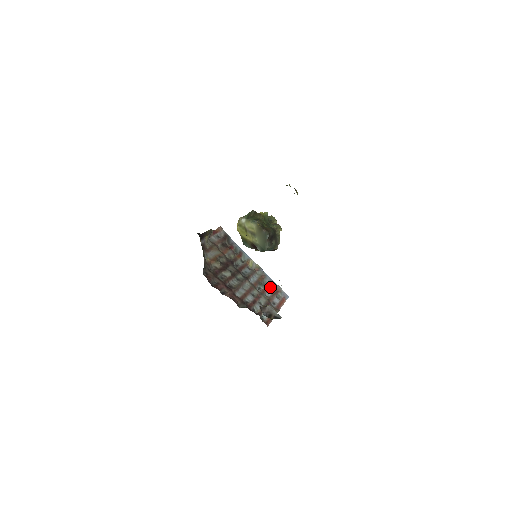
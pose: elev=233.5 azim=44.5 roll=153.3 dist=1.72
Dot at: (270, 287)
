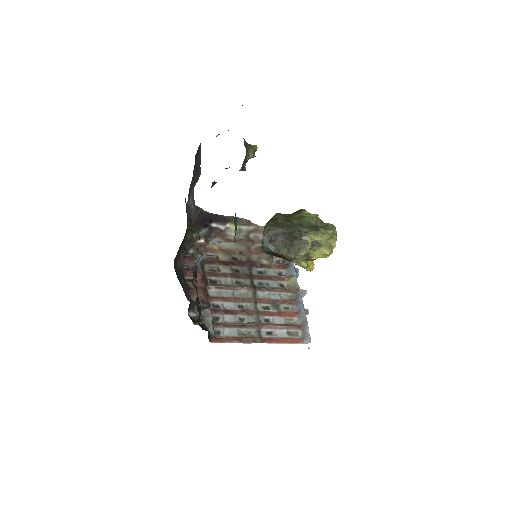
Dot at: (292, 317)
